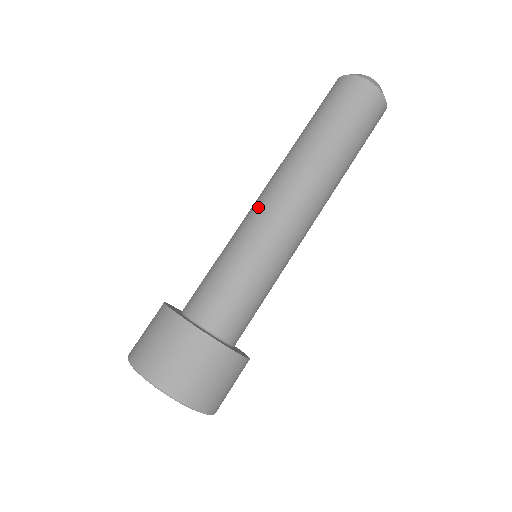
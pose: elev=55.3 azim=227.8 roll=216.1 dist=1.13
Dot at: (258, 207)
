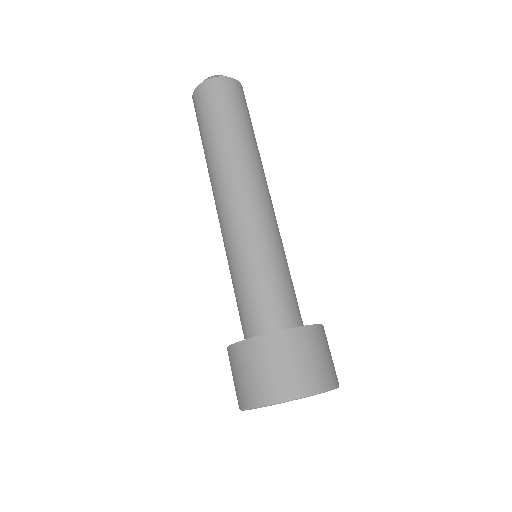
Dot at: occluded
